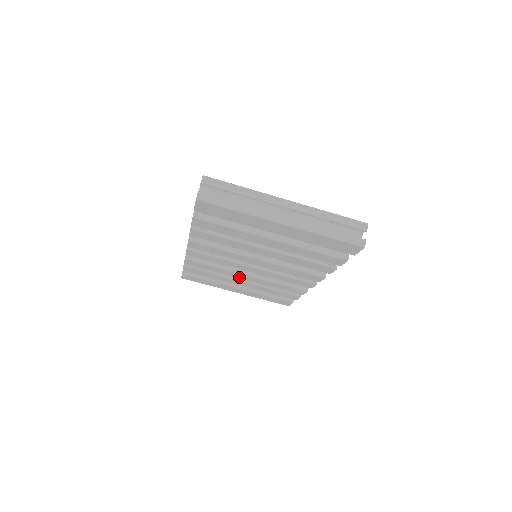
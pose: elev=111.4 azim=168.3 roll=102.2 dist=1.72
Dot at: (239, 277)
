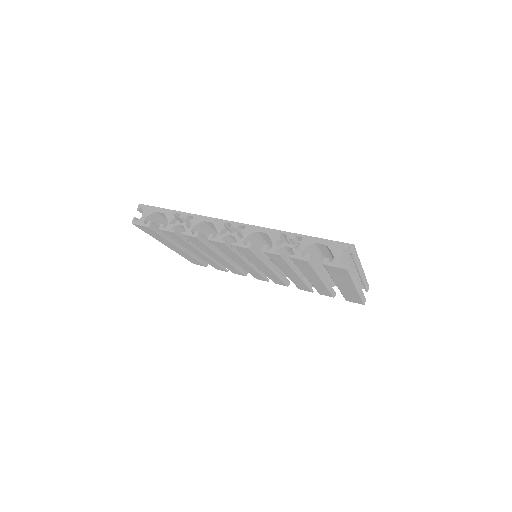
Dot at: (211, 255)
